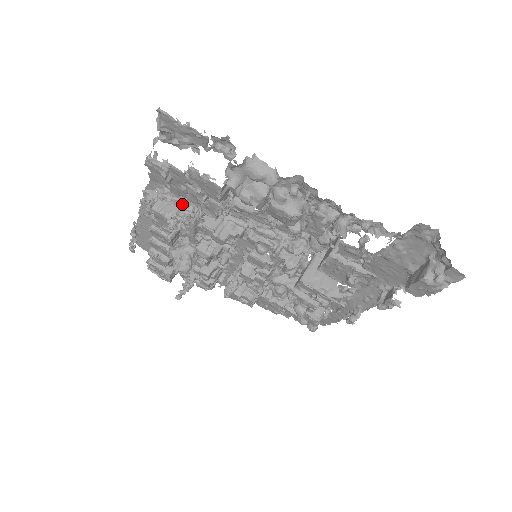
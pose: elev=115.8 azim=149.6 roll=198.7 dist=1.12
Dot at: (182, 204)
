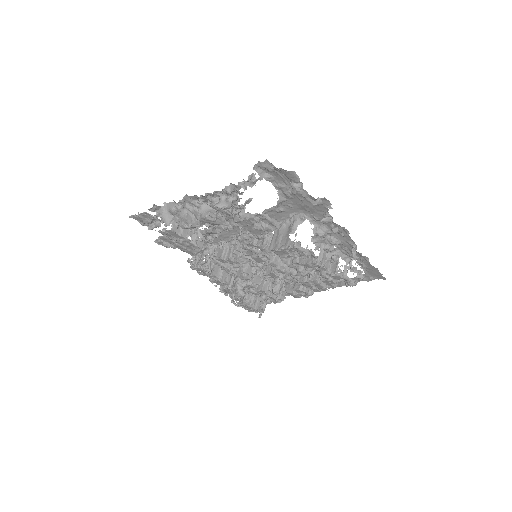
Dot at: (200, 255)
